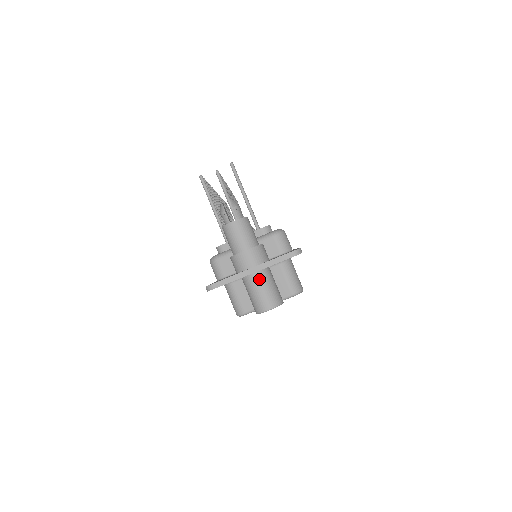
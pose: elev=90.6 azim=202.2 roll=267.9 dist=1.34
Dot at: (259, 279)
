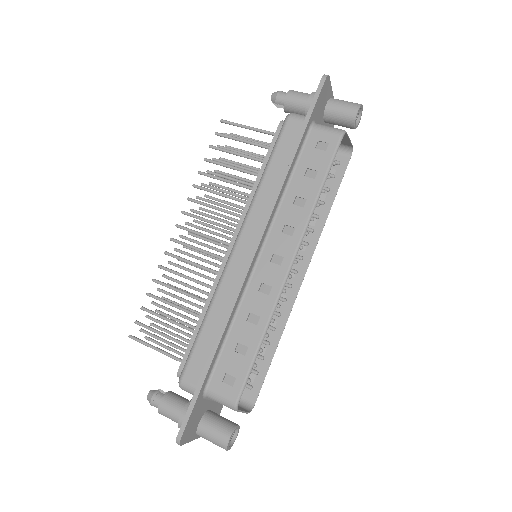
Dot at: occluded
